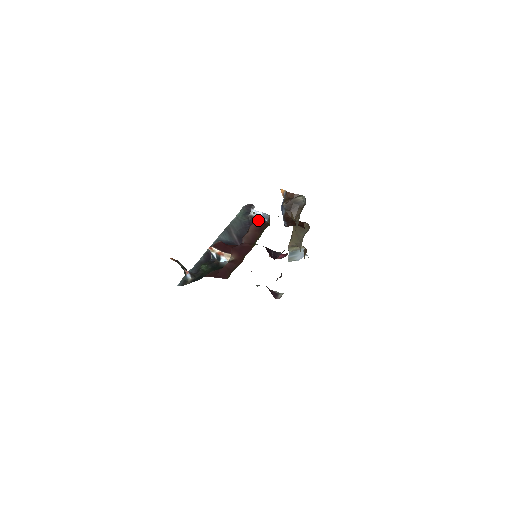
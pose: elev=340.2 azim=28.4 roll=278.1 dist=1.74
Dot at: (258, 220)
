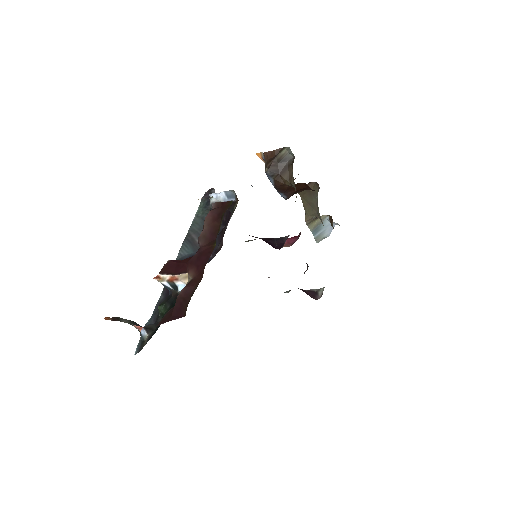
Dot at: (215, 204)
